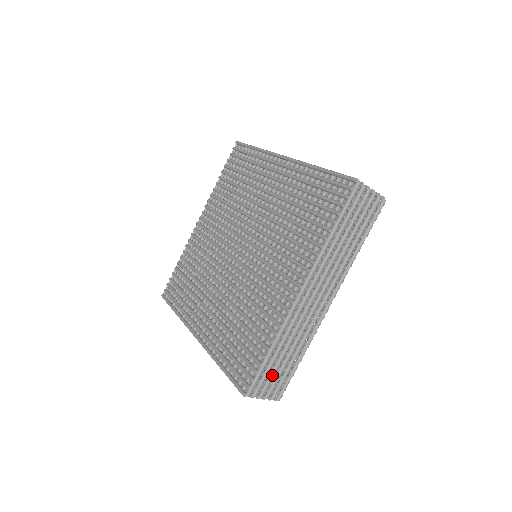
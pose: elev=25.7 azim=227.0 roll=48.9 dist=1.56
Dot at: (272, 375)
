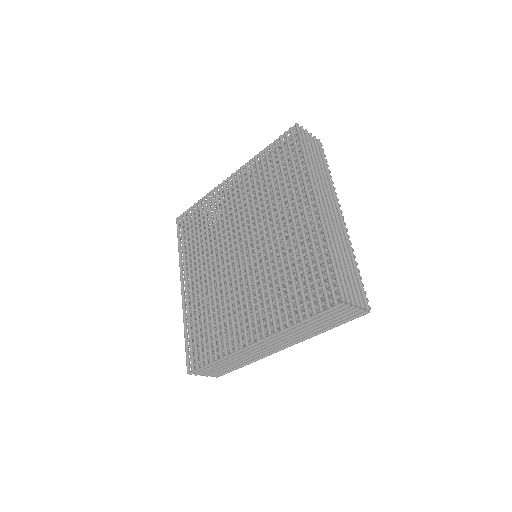
Dot at: occluded
